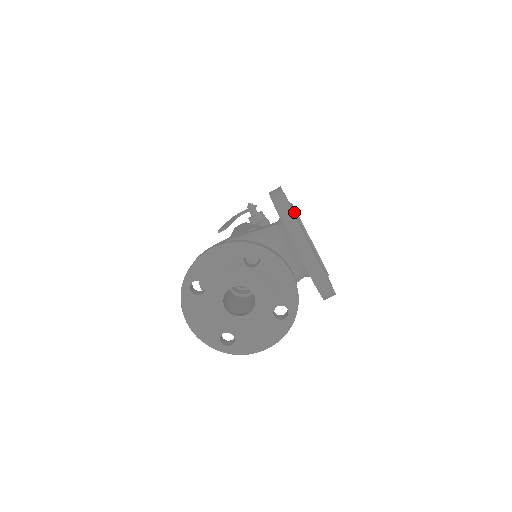
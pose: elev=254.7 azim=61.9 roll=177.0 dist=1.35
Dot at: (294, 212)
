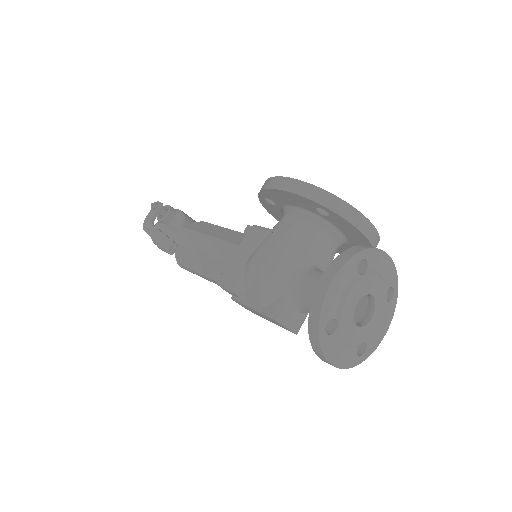
Dot at: occluded
